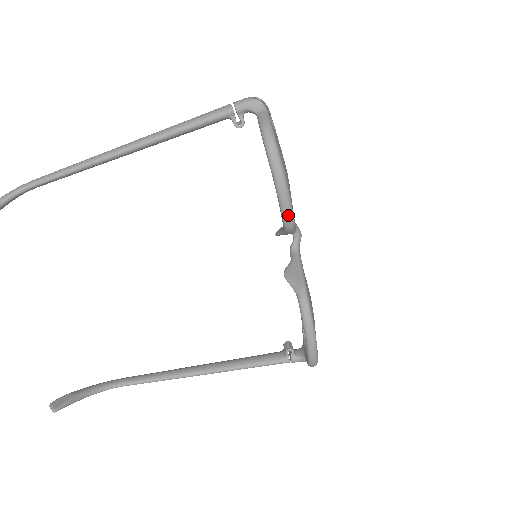
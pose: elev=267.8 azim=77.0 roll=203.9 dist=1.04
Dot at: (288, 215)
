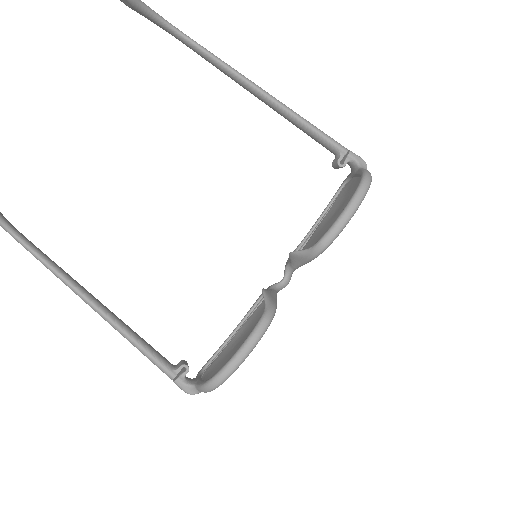
Dot at: (334, 234)
